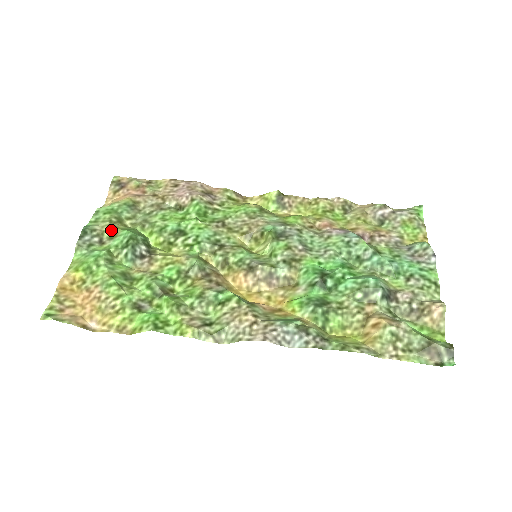
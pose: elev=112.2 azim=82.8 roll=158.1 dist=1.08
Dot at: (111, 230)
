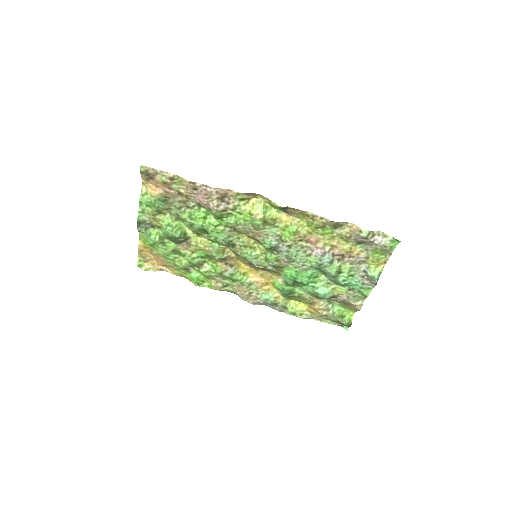
Dot at: (156, 222)
